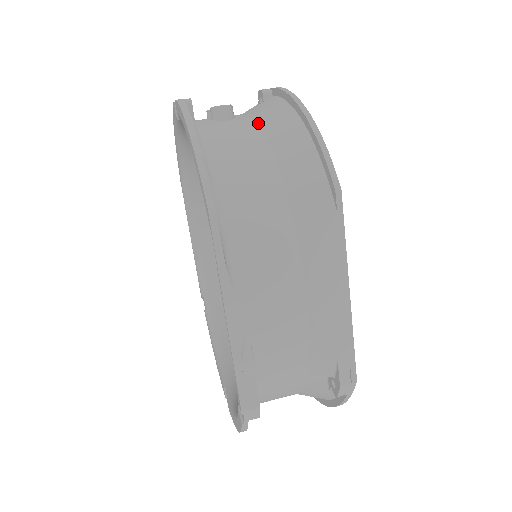
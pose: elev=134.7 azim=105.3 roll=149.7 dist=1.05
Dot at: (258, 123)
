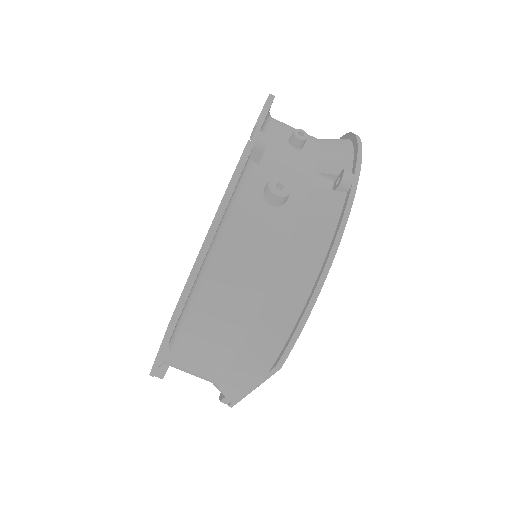
Dot at: (292, 236)
